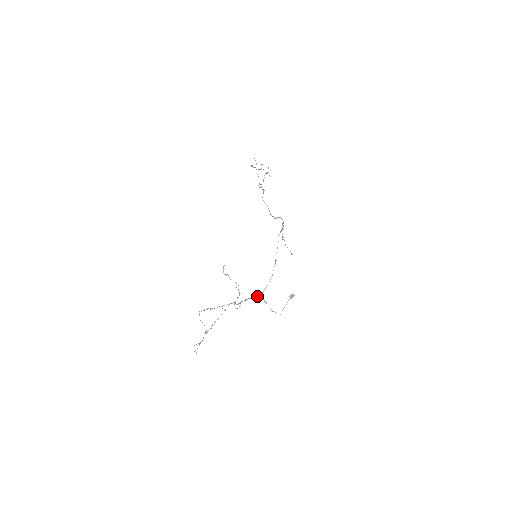
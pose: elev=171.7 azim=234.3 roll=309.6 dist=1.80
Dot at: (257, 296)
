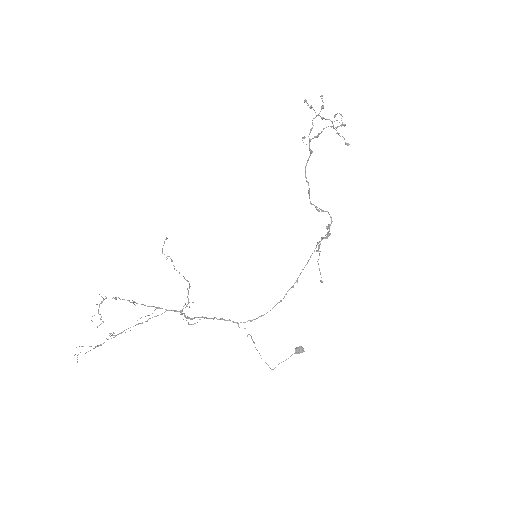
Dot at: occluded
